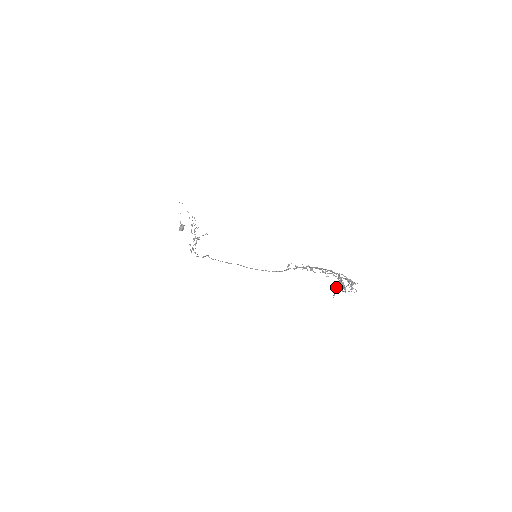
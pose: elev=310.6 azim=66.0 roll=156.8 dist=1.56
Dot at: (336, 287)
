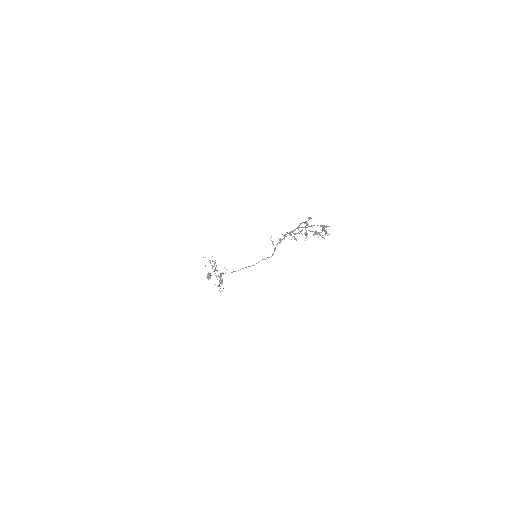
Dot at: occluded
